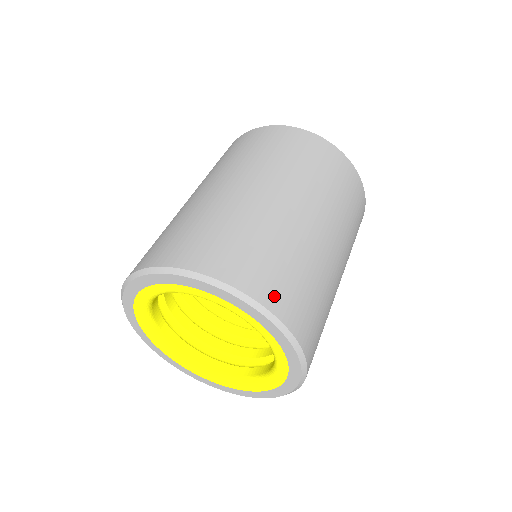
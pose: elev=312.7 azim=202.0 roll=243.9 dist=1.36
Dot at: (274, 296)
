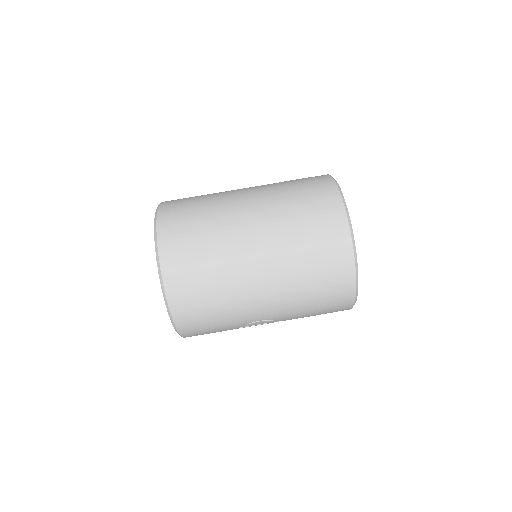
Dot at: (172, 267)
